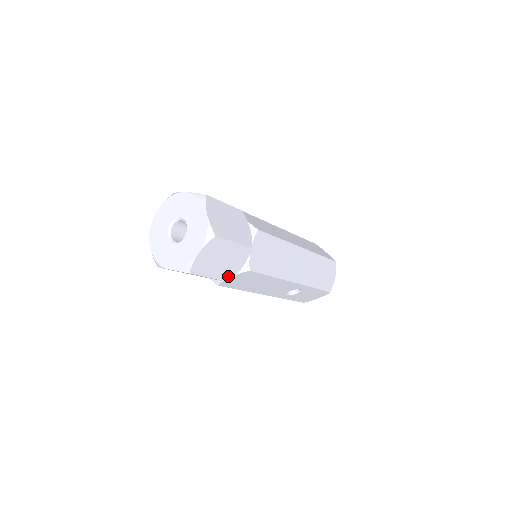
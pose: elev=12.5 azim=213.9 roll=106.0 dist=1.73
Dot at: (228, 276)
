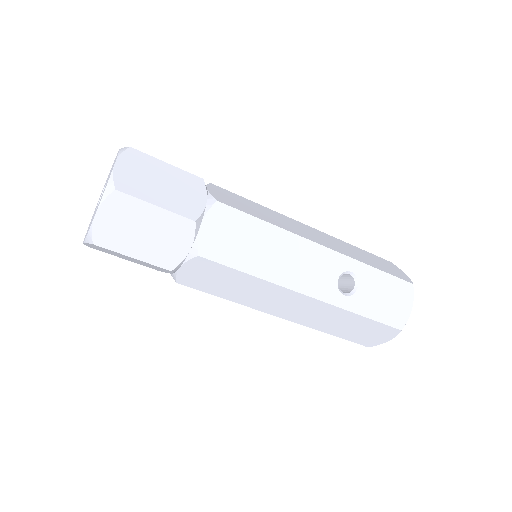
Dot at: (190, 213)
